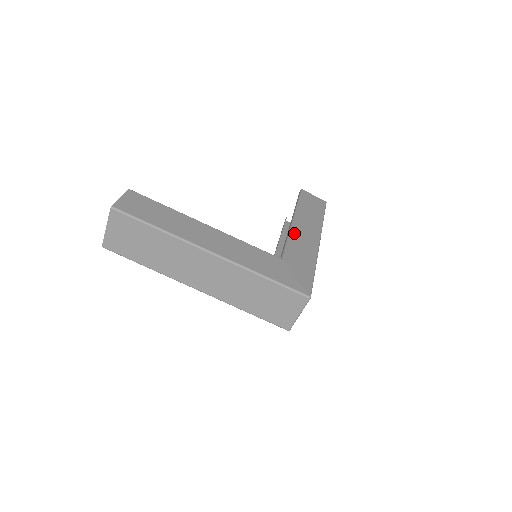
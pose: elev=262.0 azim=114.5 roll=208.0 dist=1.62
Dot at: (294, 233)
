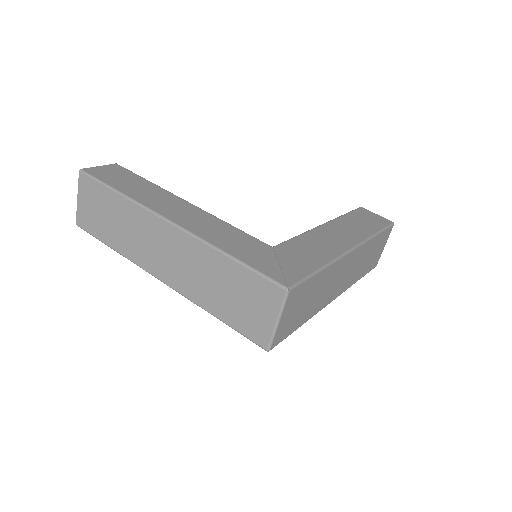
Dot at: (315, 232)
